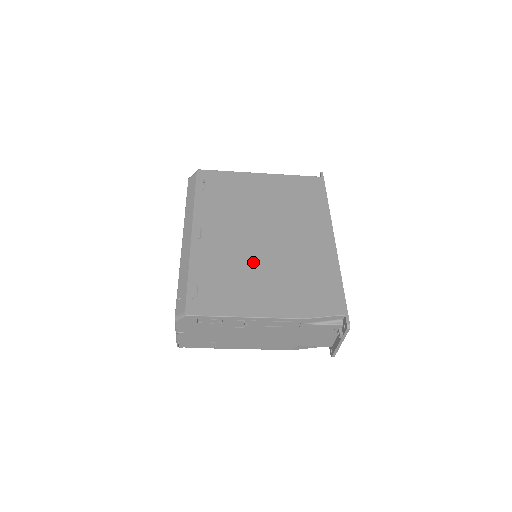
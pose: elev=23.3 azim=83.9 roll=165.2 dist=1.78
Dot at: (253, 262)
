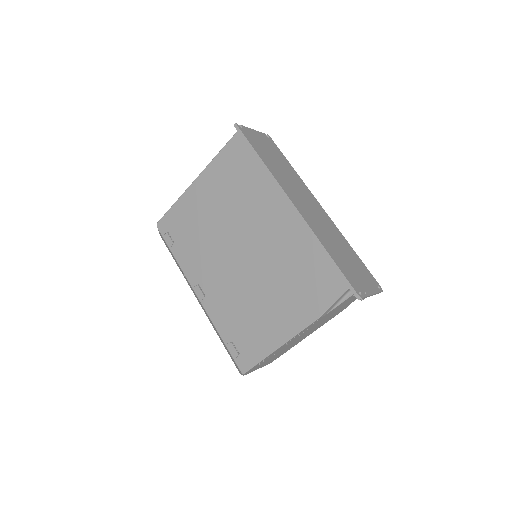
Dot at: (251, 289)
